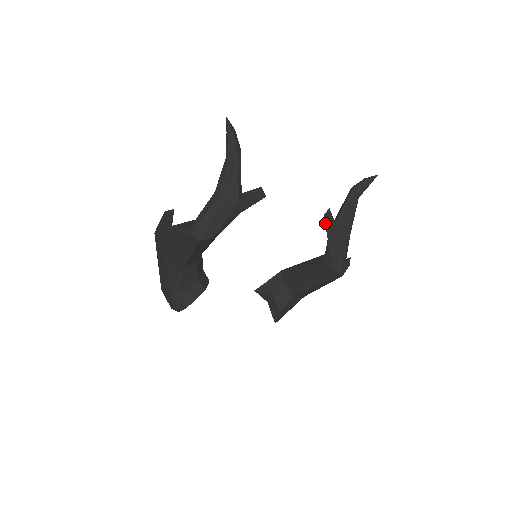
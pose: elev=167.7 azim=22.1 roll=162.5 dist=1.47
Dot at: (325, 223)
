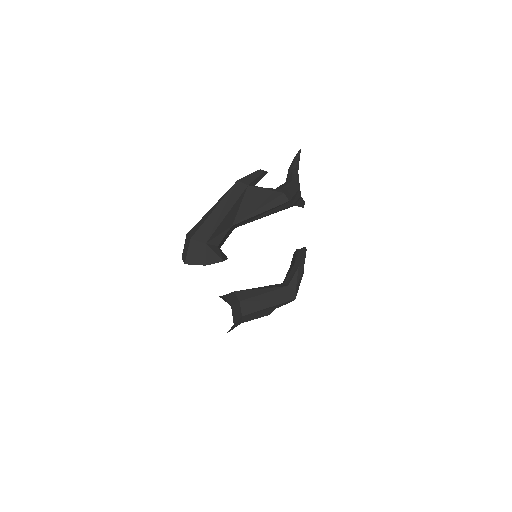
Dot at: (303, 254)
